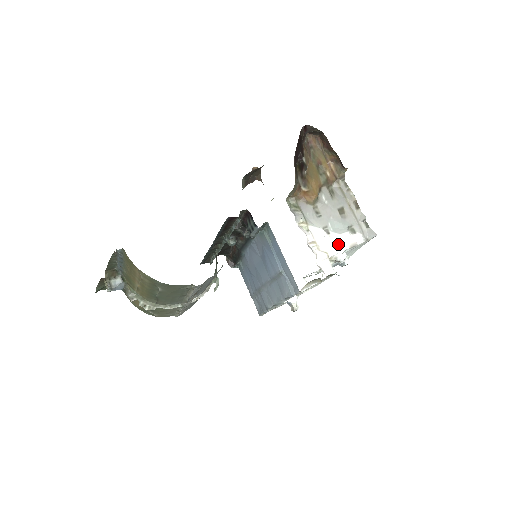
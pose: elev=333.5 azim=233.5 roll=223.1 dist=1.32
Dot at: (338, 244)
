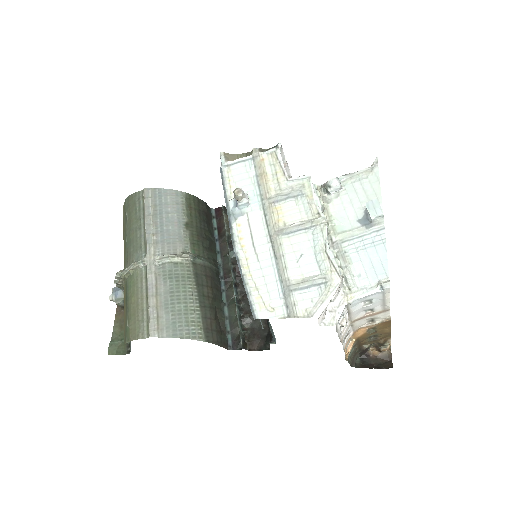
Dot at: occluded
